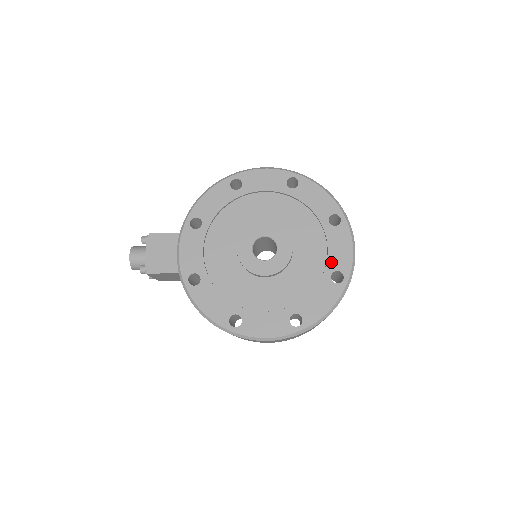
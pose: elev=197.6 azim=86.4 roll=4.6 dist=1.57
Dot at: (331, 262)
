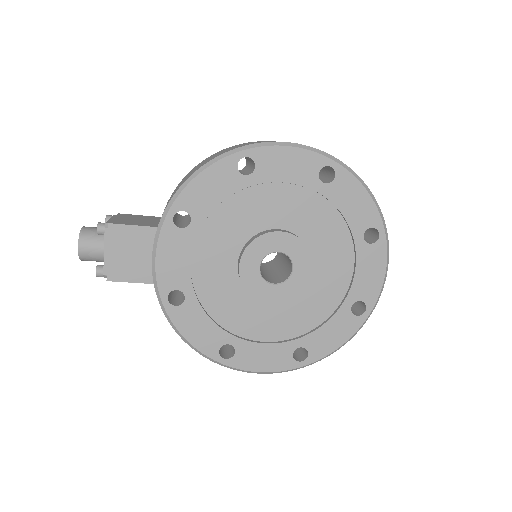
Dot at: (355, 290)
